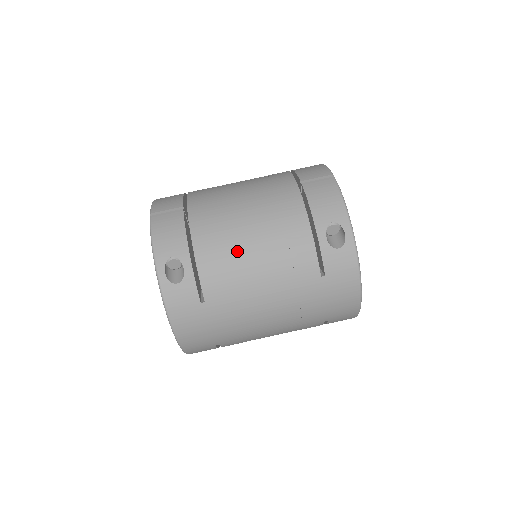
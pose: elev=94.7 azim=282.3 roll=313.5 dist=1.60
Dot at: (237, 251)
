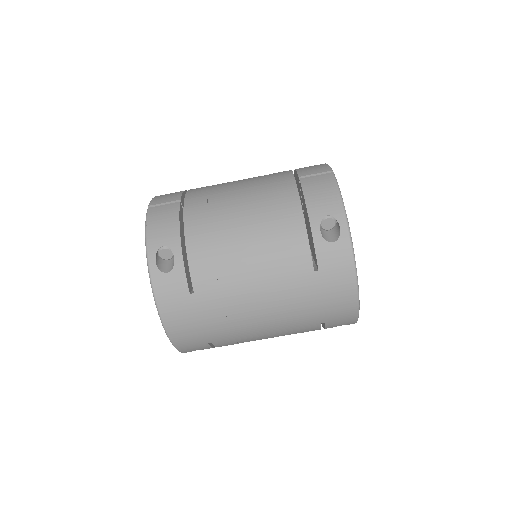
Dot at: (228, 242)
